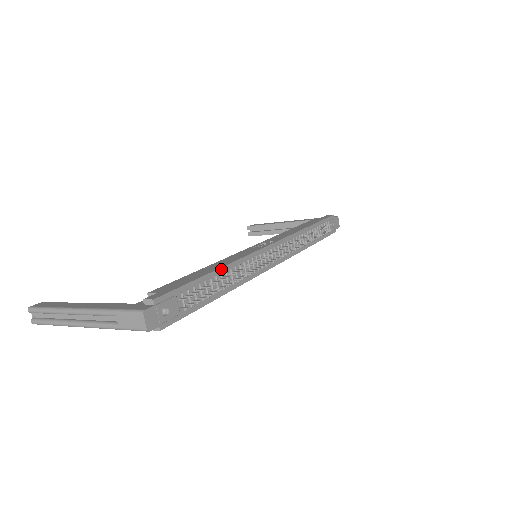
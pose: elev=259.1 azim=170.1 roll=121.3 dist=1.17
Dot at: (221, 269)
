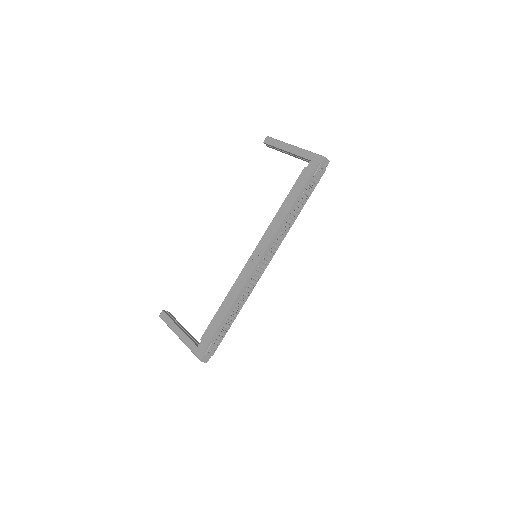
Dot at: (230, 309)
